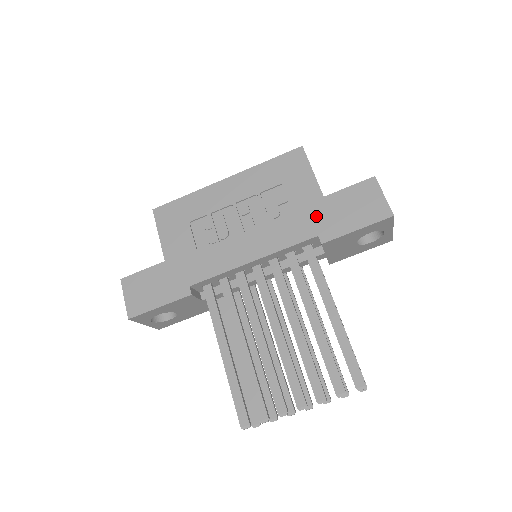
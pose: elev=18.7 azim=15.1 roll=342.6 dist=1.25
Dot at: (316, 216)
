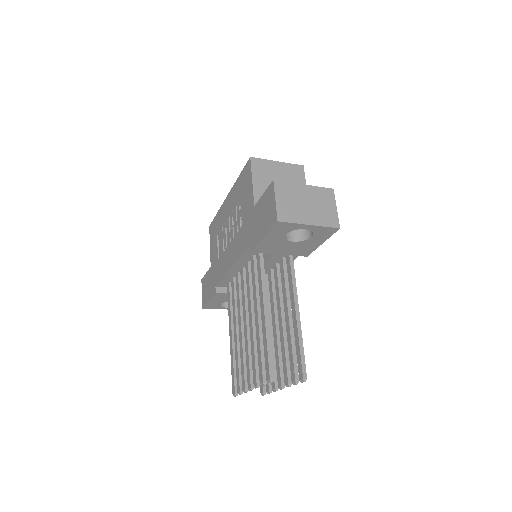
Dot at: (251, 226)
